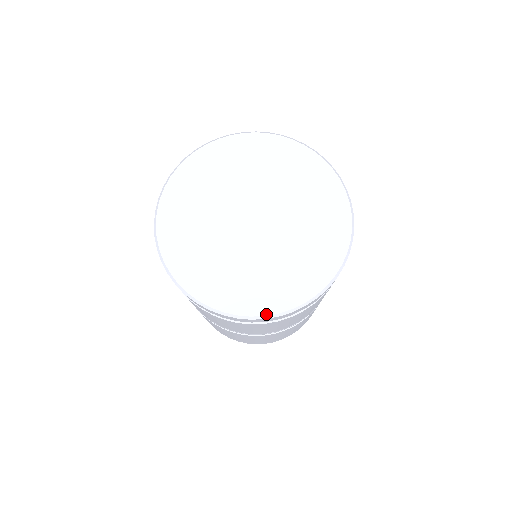
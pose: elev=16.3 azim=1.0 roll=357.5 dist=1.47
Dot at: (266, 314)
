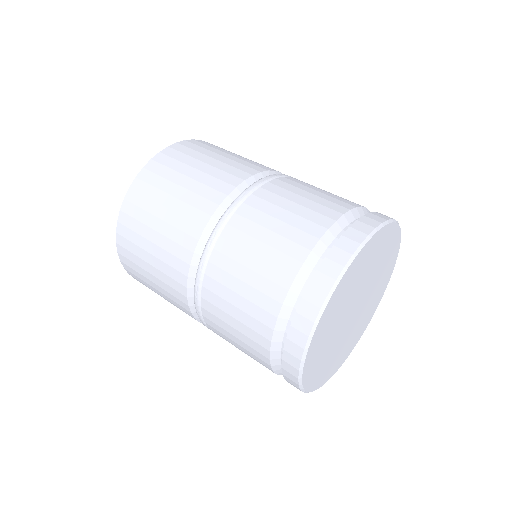
Dot at: (314, 390)
